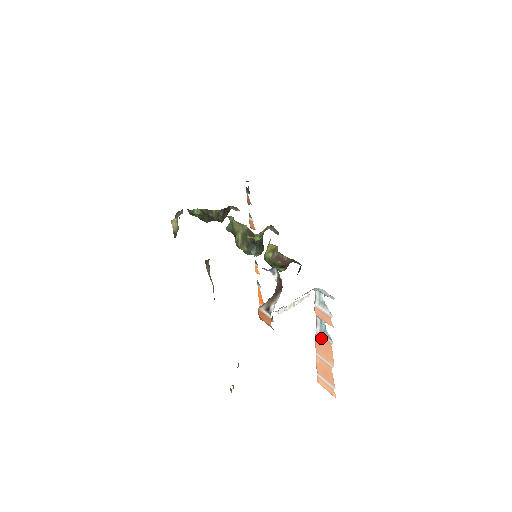
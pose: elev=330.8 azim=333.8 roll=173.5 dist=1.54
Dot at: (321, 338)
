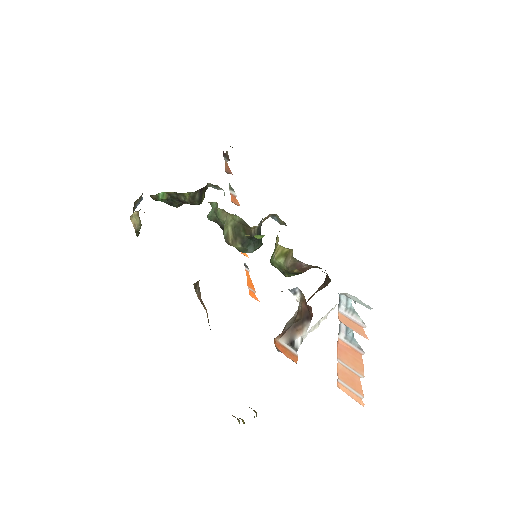
Dot at: (346, 346)
